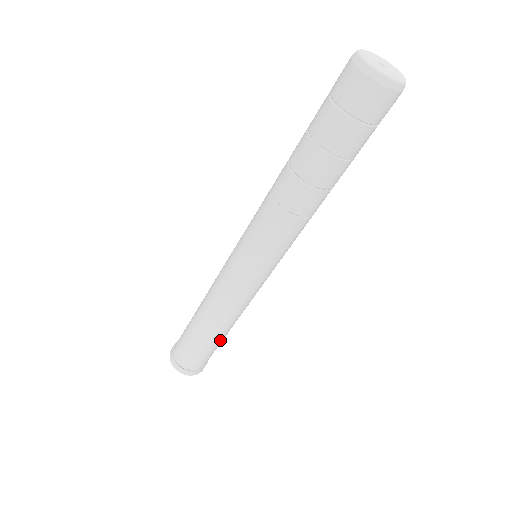
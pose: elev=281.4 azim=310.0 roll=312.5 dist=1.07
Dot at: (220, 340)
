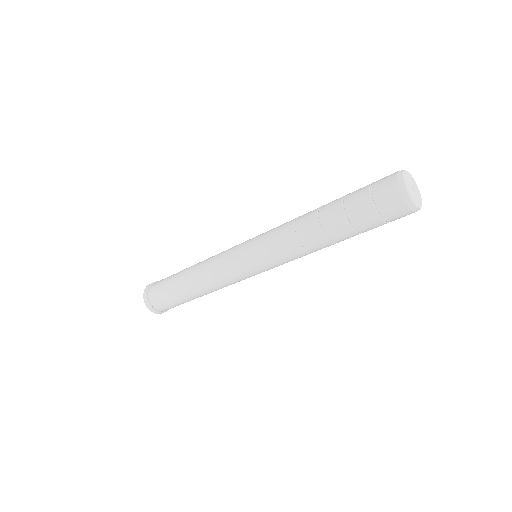
Dot at: (189, 298)
